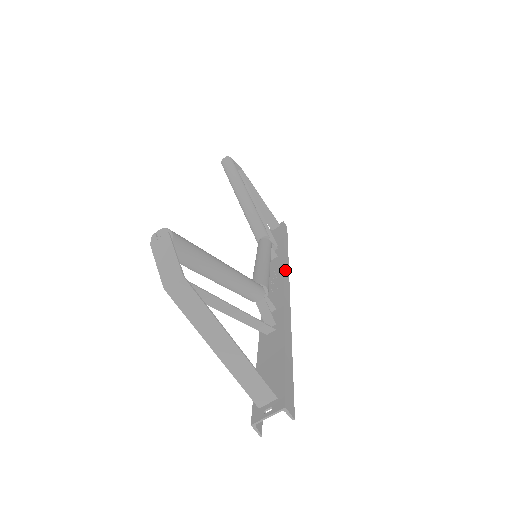
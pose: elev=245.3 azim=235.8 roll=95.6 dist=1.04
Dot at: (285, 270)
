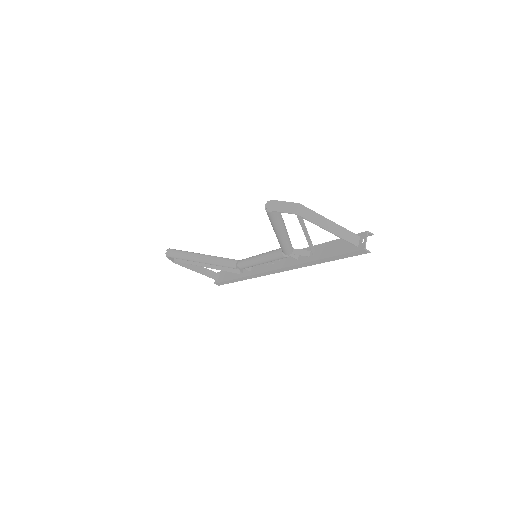
Dot at: occluded
